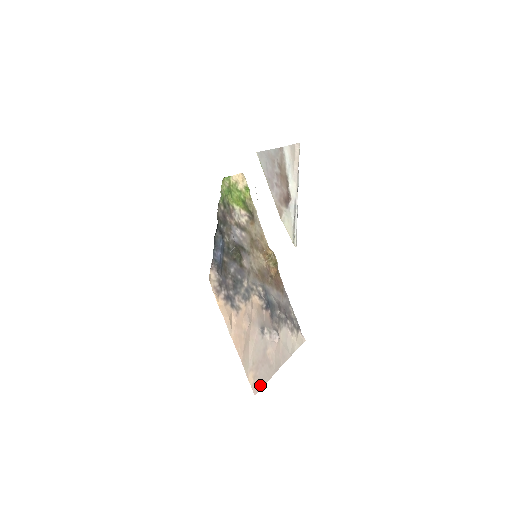
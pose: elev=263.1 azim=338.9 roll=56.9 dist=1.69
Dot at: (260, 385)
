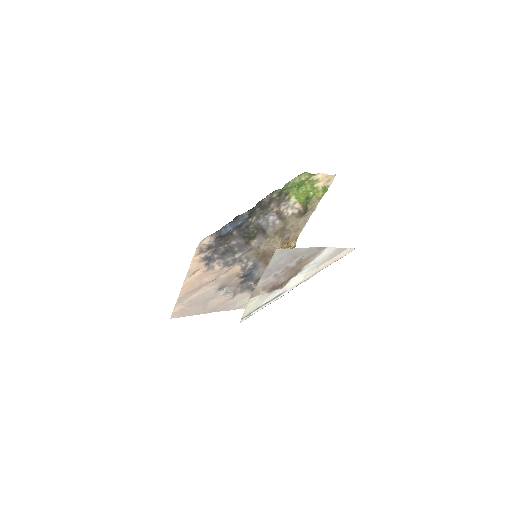
Dot at: (182, 315)
